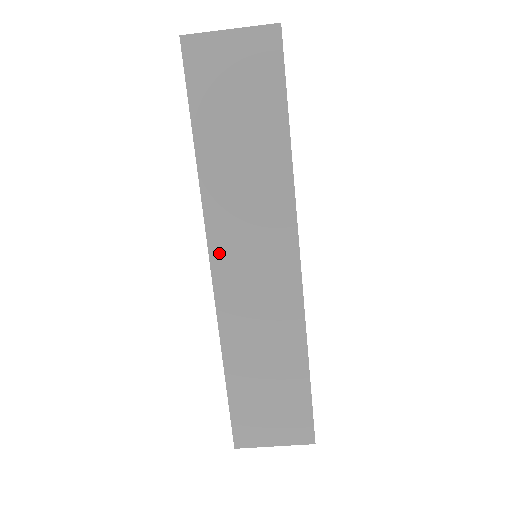
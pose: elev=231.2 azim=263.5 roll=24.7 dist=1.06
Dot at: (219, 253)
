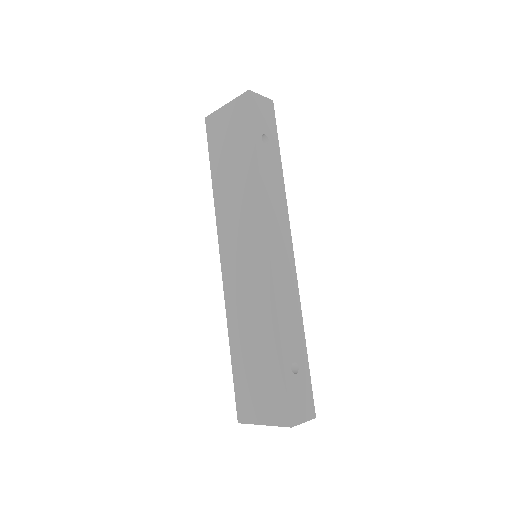
Dot at: (225, 252)
